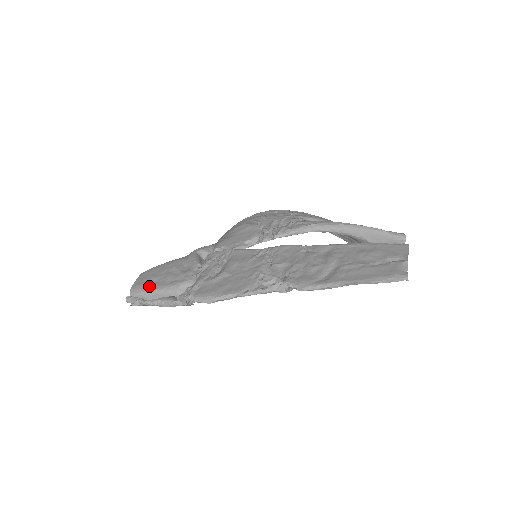
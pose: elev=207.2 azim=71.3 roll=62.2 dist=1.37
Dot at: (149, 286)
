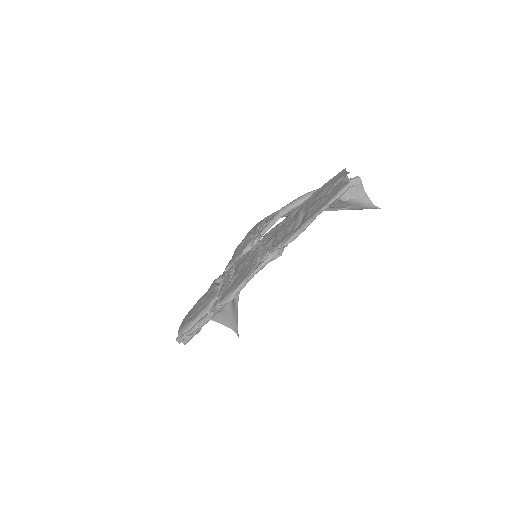
Dot at: (189, 322)
